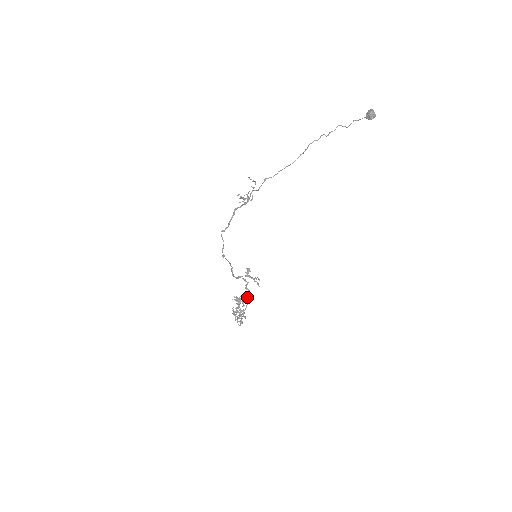
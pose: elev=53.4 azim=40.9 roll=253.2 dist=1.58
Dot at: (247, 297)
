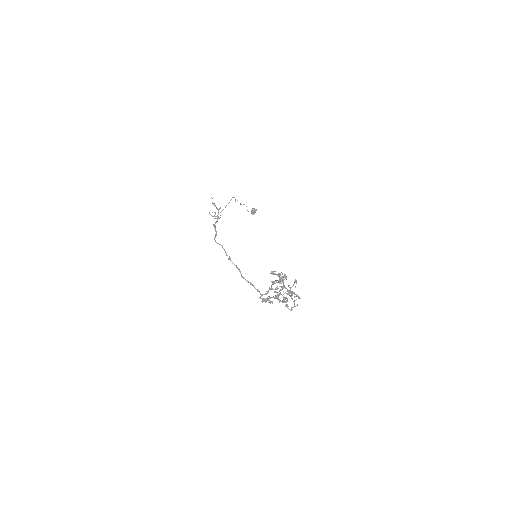
Dot at: occluded
